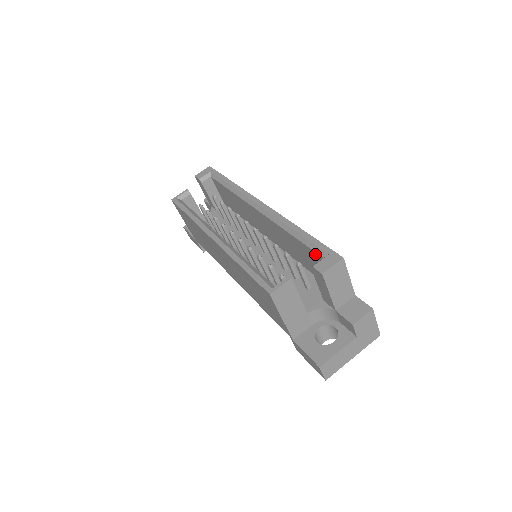
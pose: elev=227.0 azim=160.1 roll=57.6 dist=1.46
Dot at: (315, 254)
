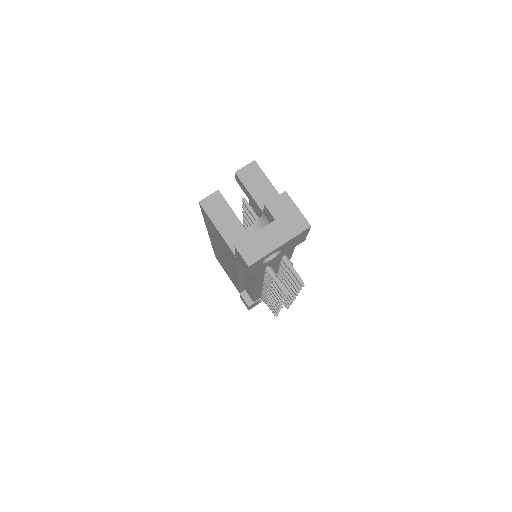
Dot at: occluded
